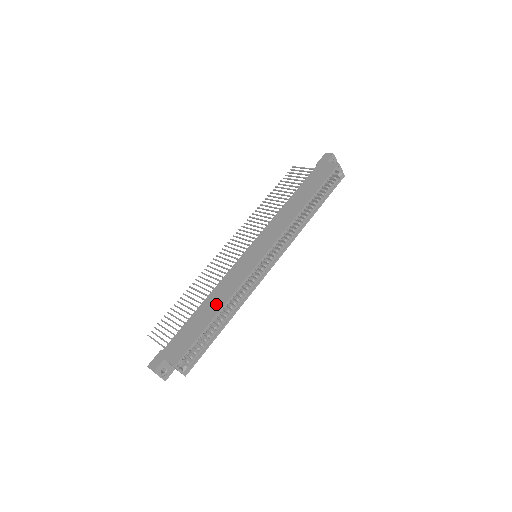
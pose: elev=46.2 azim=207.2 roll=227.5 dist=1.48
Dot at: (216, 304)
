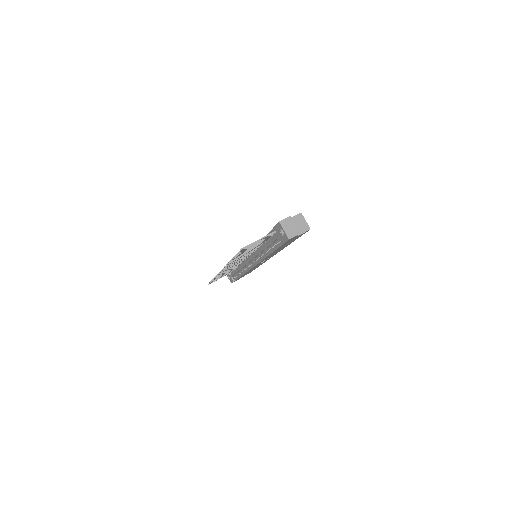
Dot at: occluded
